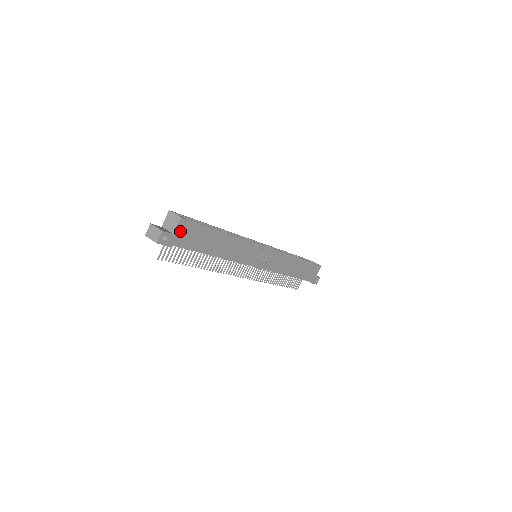
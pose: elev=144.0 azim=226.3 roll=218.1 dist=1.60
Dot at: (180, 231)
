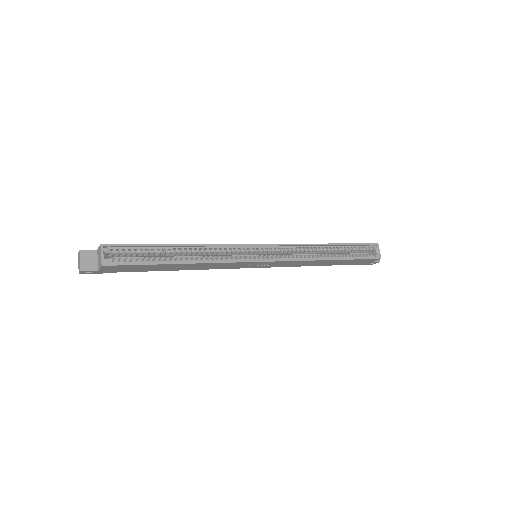
Dot at: (107, 269)
